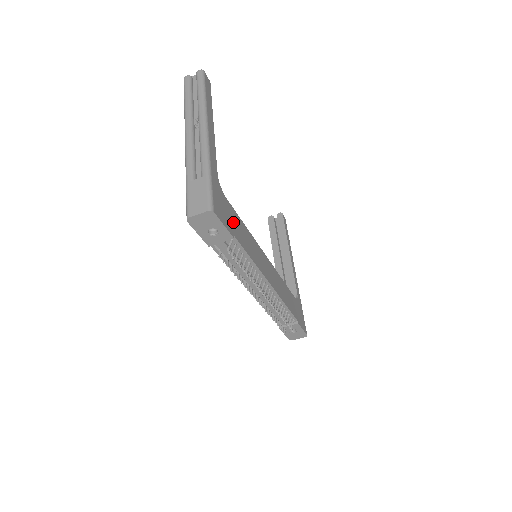
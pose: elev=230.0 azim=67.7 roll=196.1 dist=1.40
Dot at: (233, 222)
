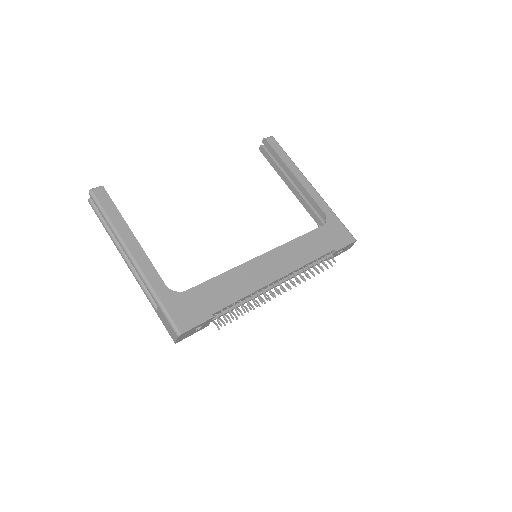
Dot at: (205, 301)
